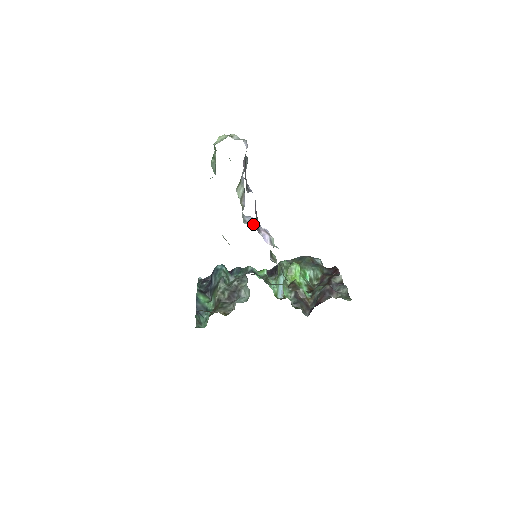
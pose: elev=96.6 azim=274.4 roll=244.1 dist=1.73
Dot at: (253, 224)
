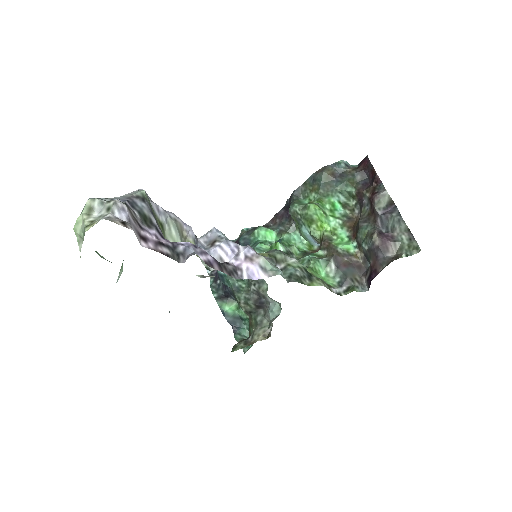
Dot at: (224, 258)
